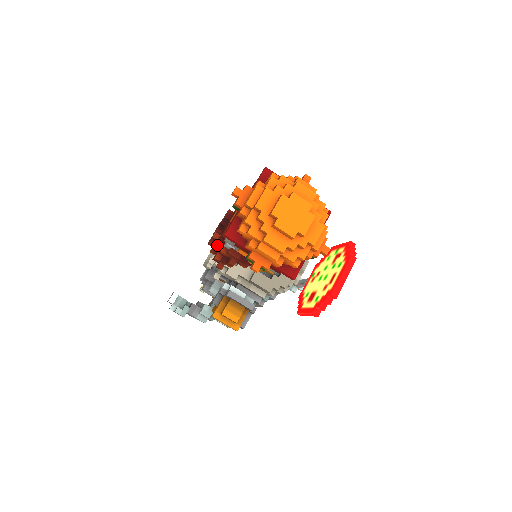
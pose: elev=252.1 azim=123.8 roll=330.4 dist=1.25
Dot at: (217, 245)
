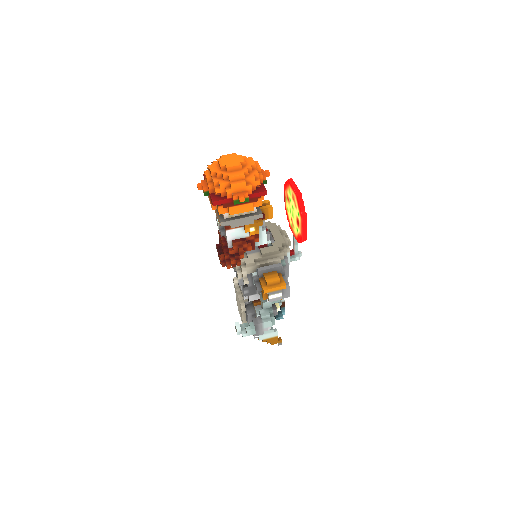
Dot at: (226, 256)
